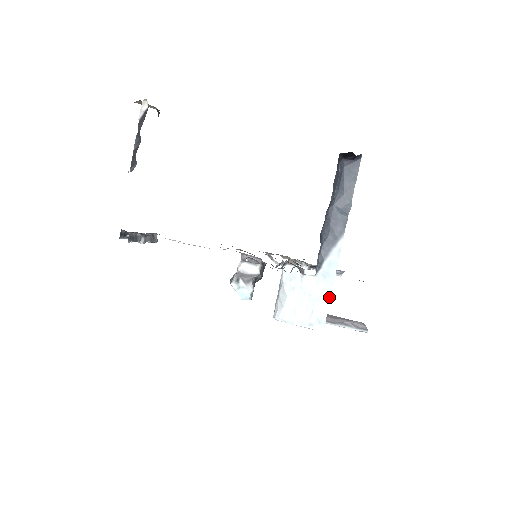
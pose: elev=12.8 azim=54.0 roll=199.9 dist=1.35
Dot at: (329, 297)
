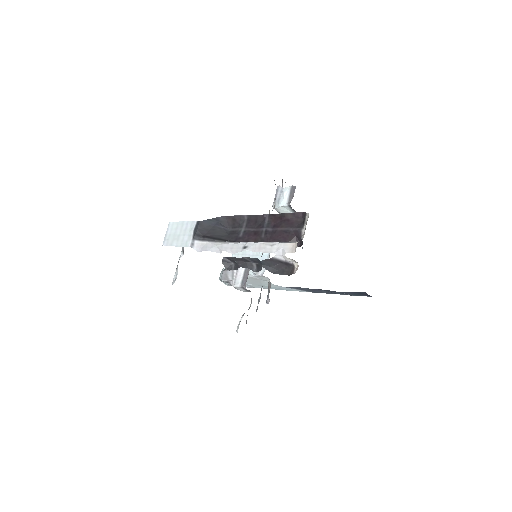
Dot at: occluded
